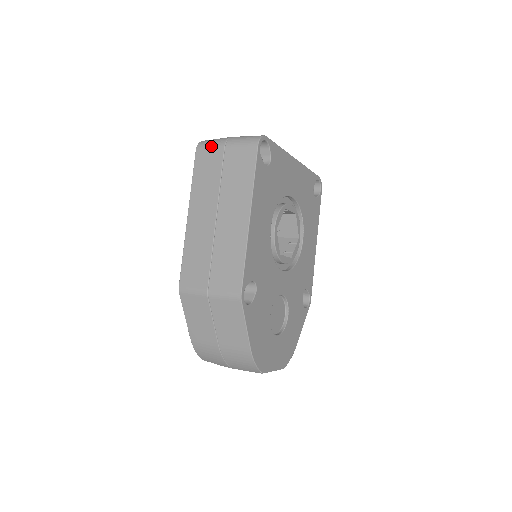
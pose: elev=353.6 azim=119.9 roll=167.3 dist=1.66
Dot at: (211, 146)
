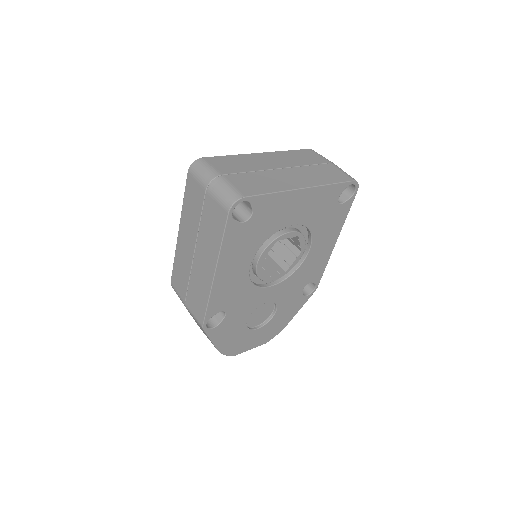
Dot at: (197, 179)
